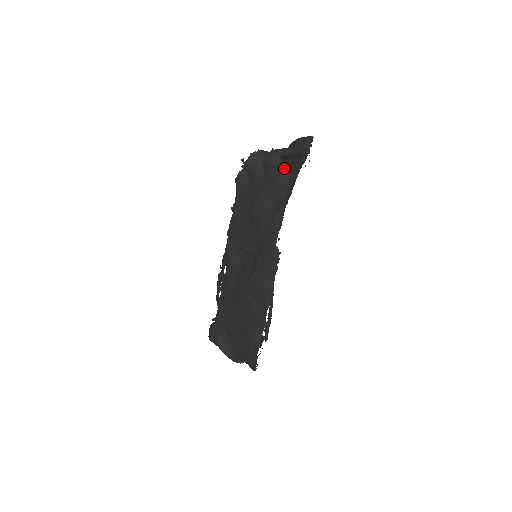
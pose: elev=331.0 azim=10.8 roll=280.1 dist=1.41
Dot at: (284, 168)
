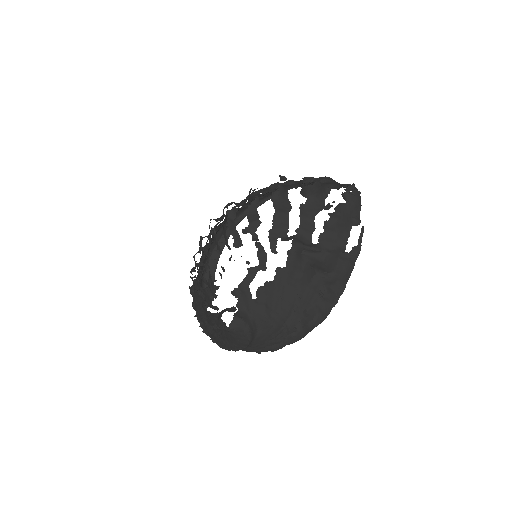
Dot at: occluded
